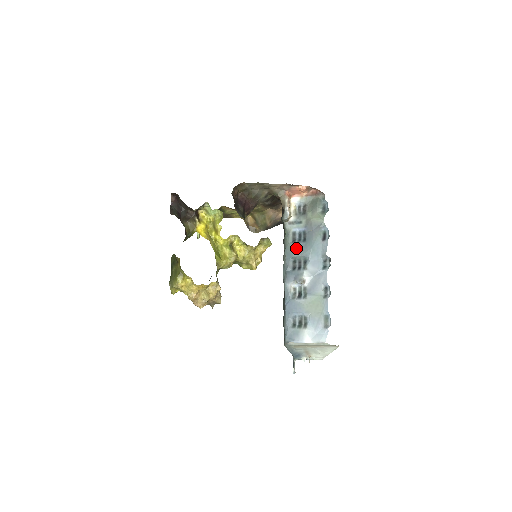
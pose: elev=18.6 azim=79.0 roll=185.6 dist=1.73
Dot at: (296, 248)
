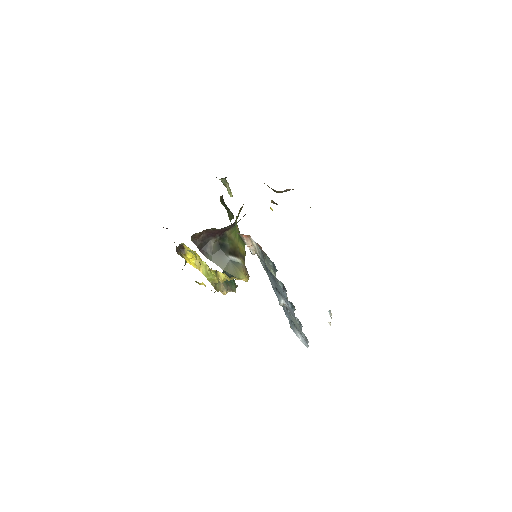
Dot at: (270, 279)
